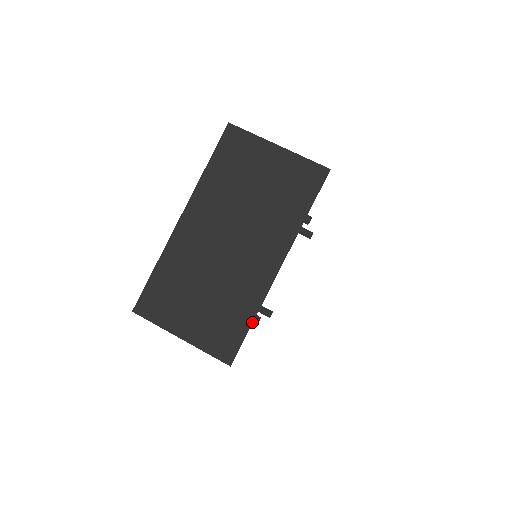
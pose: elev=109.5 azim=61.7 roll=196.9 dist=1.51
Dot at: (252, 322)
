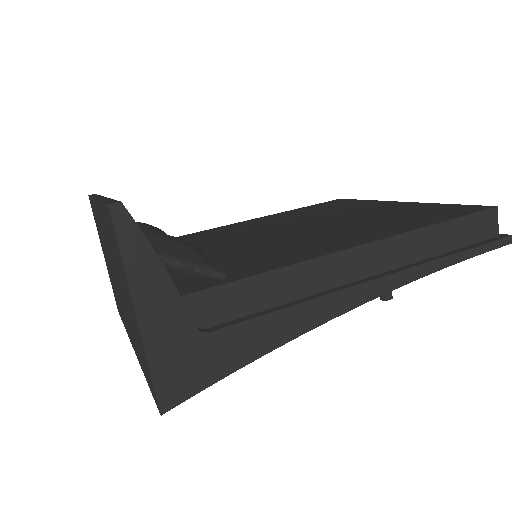
Dot at: occluded
